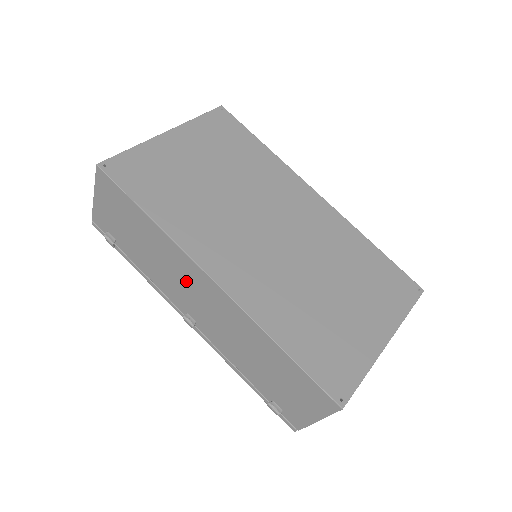
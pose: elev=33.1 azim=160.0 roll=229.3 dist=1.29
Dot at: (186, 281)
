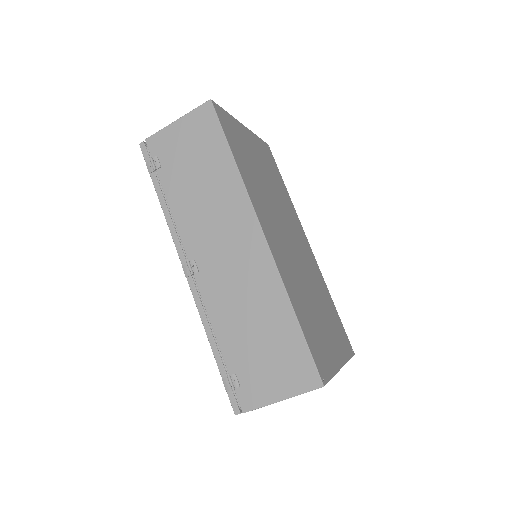
Dot at: (226, 228)
